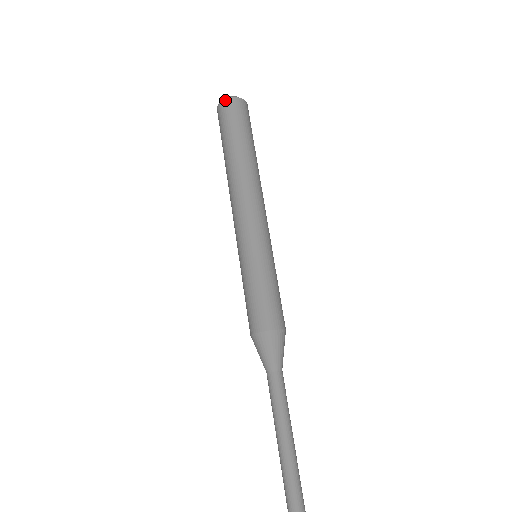
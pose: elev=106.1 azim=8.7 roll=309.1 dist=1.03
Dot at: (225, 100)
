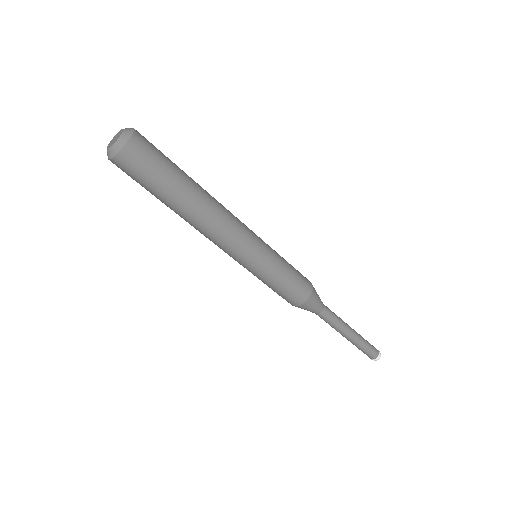
Dot at: (111, 160)
